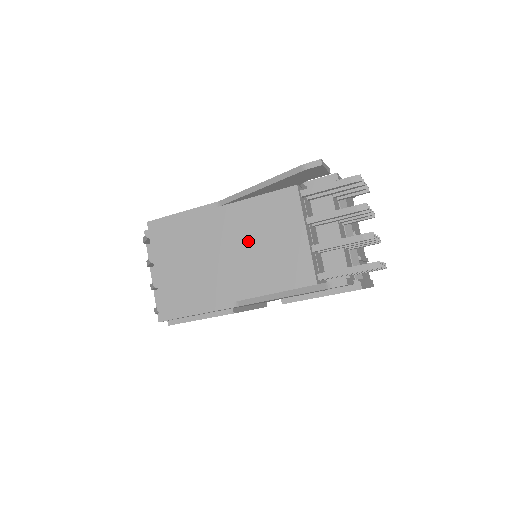
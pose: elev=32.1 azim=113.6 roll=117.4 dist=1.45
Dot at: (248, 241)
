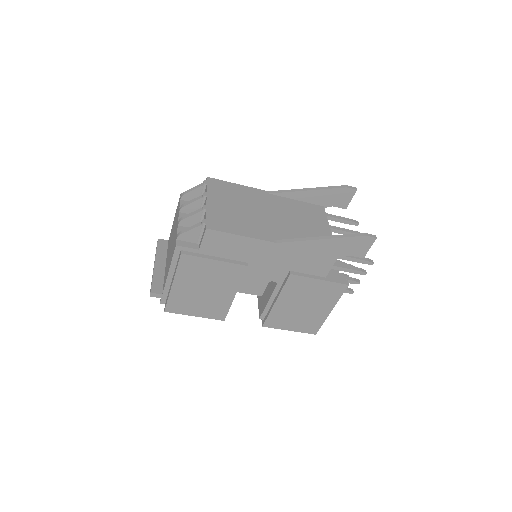
Dot at: (289, 216)
